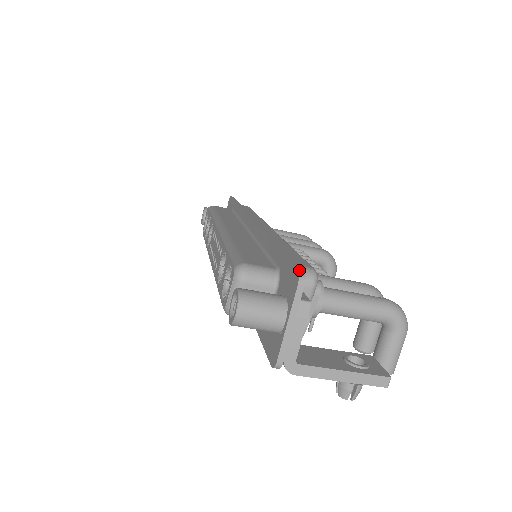
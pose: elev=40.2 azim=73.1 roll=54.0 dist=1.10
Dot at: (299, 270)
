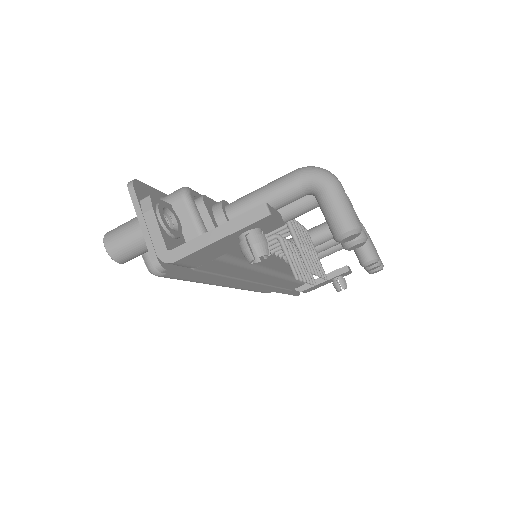
Dot at: (131, 182)
